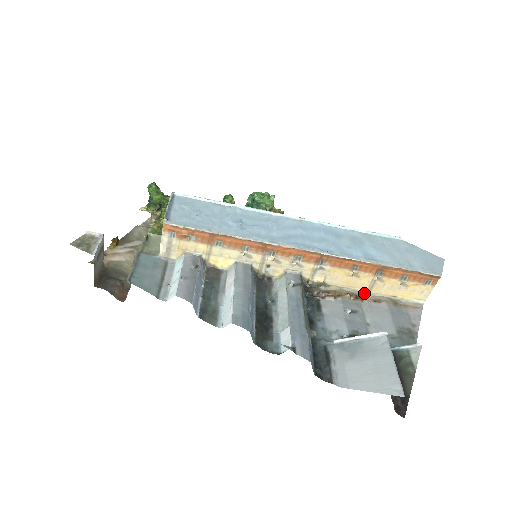
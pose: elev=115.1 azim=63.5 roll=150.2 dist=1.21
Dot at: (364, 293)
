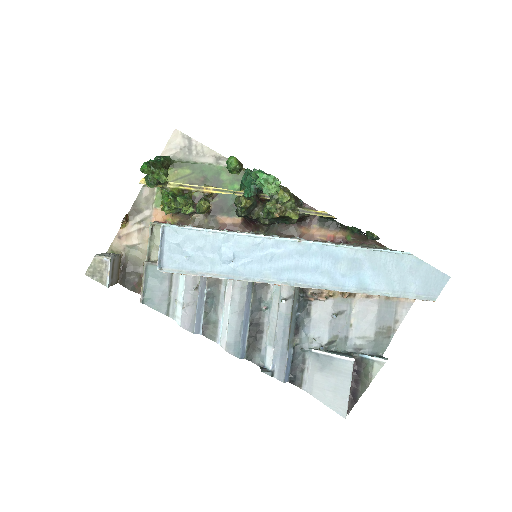
Dot at: occluded
